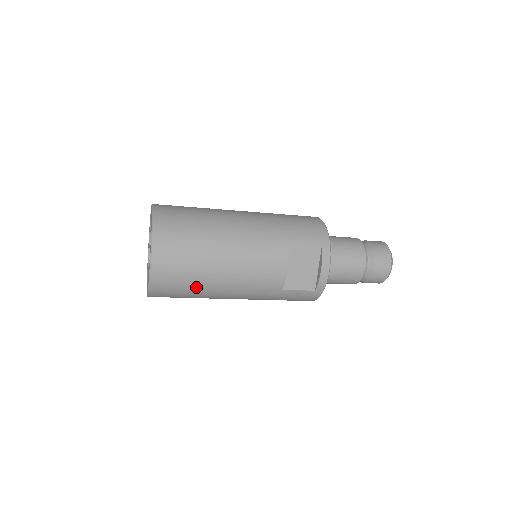
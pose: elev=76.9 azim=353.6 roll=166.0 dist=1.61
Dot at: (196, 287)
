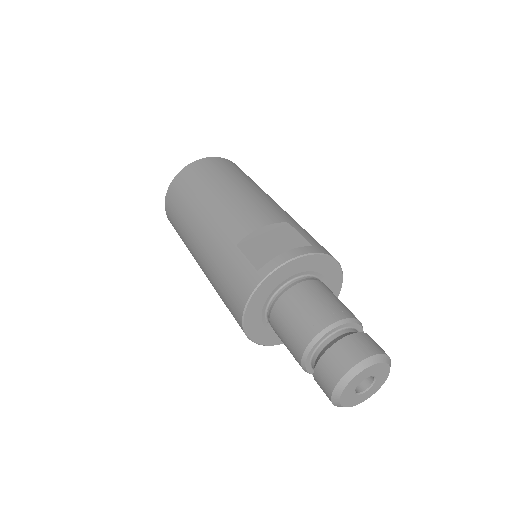
Dot at: (194, 194)
